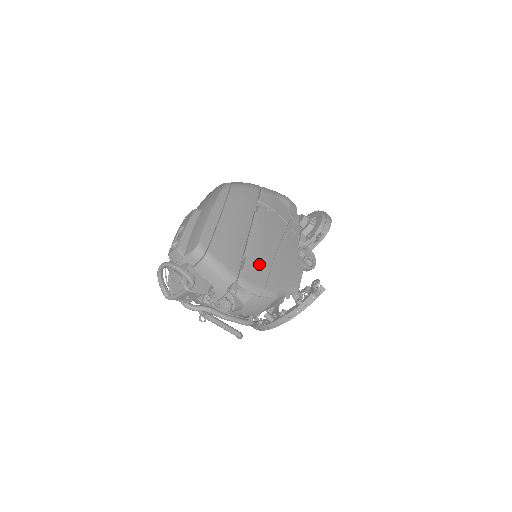
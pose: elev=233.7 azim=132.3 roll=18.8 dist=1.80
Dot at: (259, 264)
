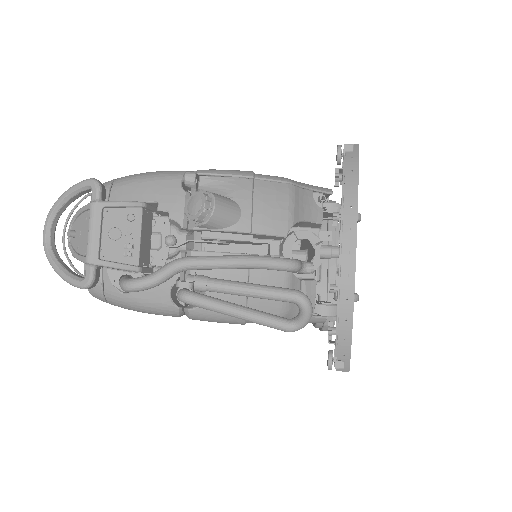
Dot at: occluded
